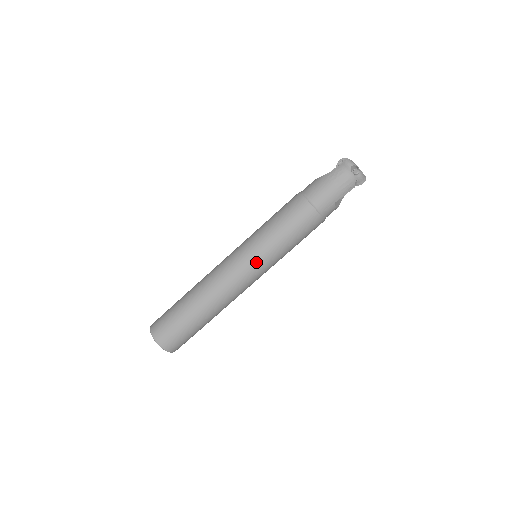
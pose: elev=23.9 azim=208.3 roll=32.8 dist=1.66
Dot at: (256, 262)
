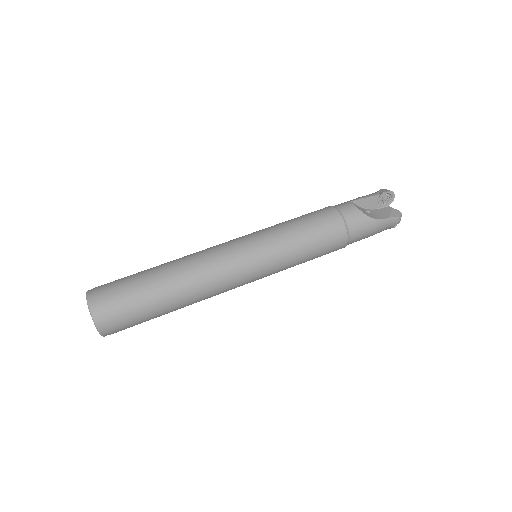
Dot at: occluded
